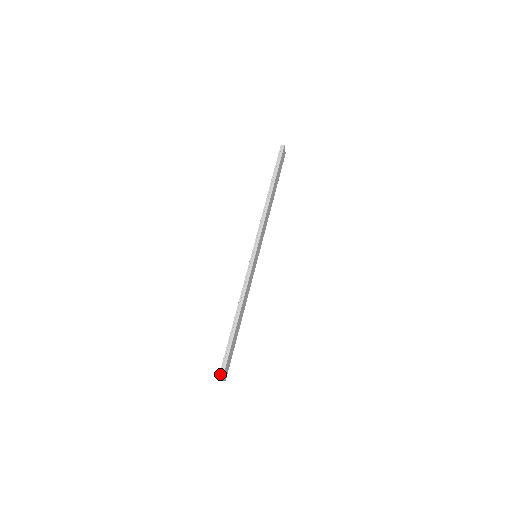
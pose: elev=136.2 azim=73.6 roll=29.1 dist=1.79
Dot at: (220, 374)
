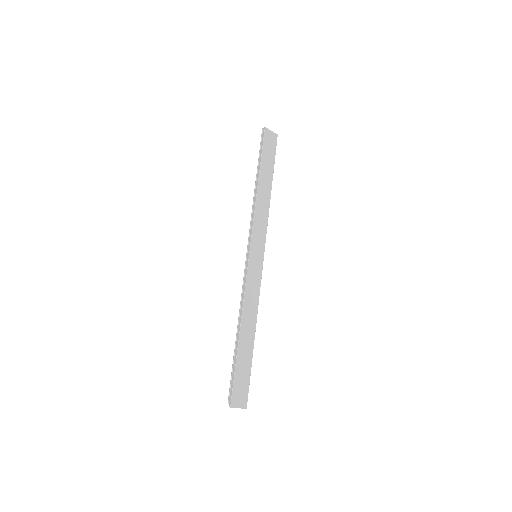
Dot at: (229, 400)
